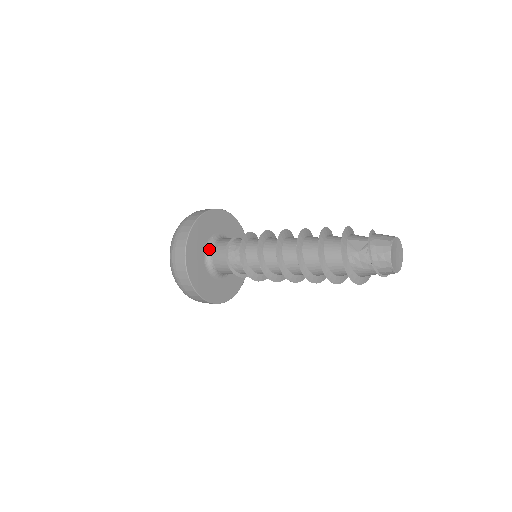
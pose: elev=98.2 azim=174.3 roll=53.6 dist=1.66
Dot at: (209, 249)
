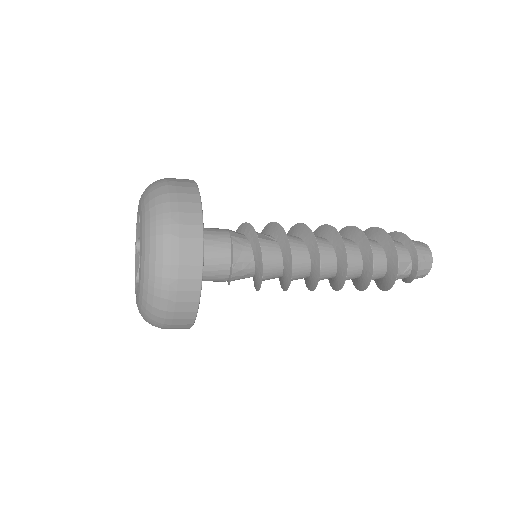
Dot at: occluded
